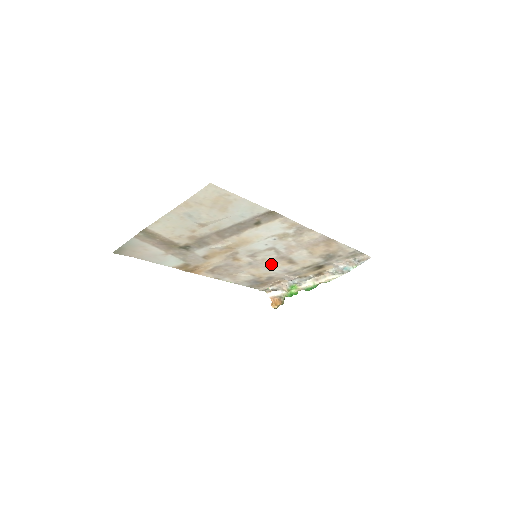
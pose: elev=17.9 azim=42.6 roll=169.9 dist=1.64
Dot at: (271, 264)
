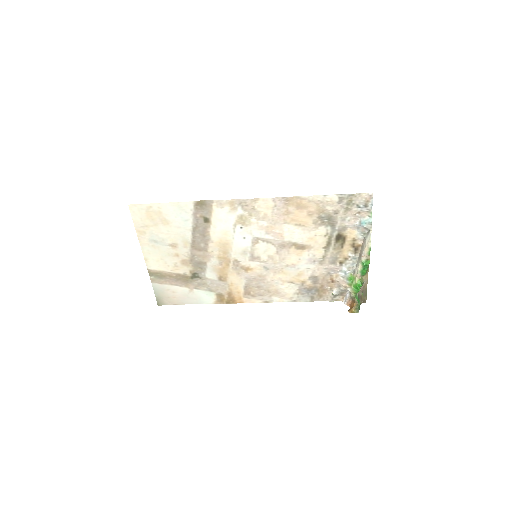
Dot at: (286, 260)
